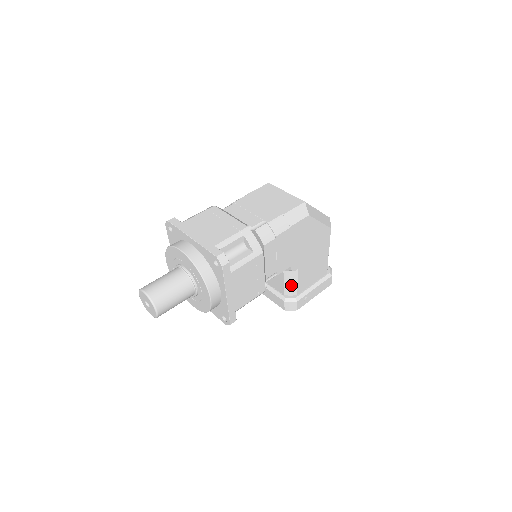
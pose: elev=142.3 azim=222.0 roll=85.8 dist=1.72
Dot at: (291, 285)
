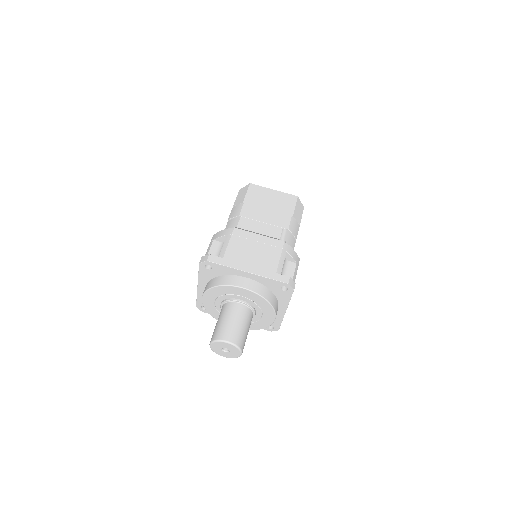
Dot at: occluded
